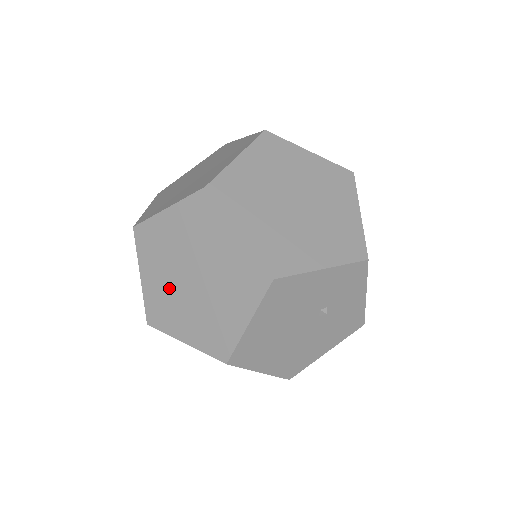
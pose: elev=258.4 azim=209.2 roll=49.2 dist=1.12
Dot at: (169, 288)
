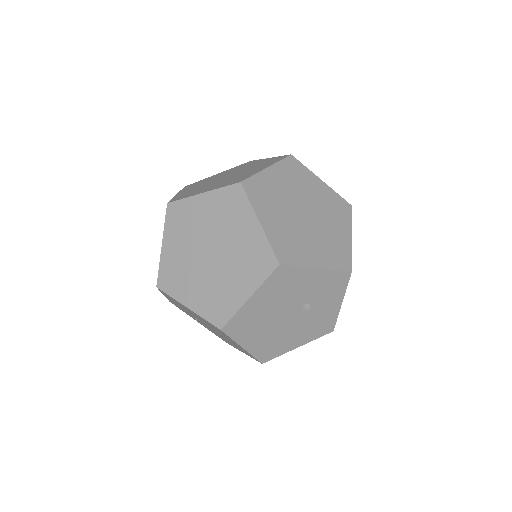
Dot at: (186, 259)
